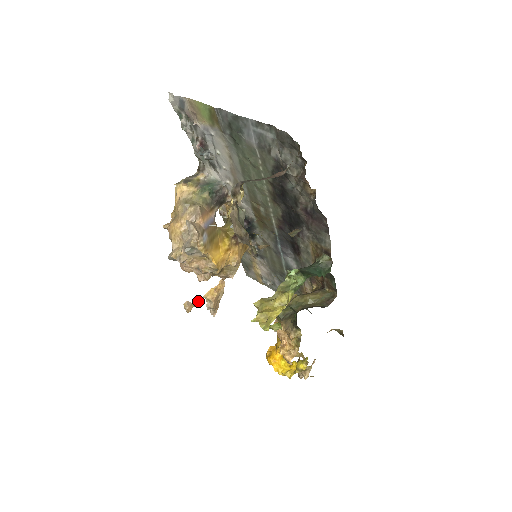
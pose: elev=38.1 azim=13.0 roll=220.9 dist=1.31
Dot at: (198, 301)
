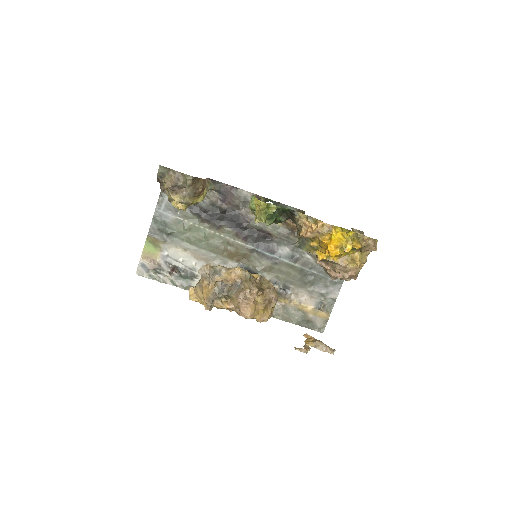
Dot at: (305, 348)
